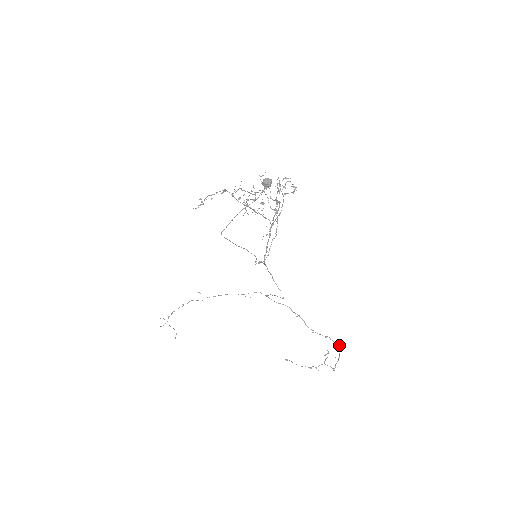
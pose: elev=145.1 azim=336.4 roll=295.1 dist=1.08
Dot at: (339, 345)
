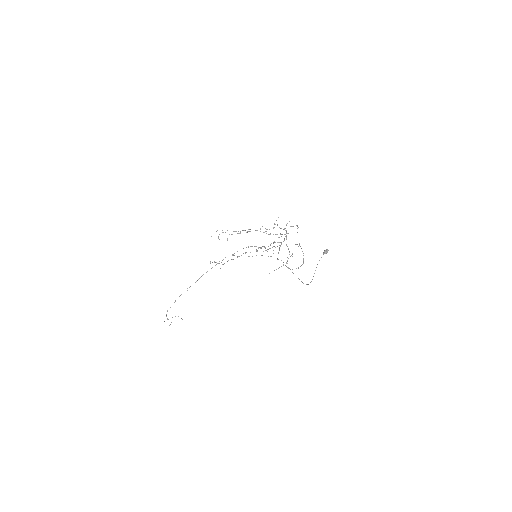
Dot at: occluded
